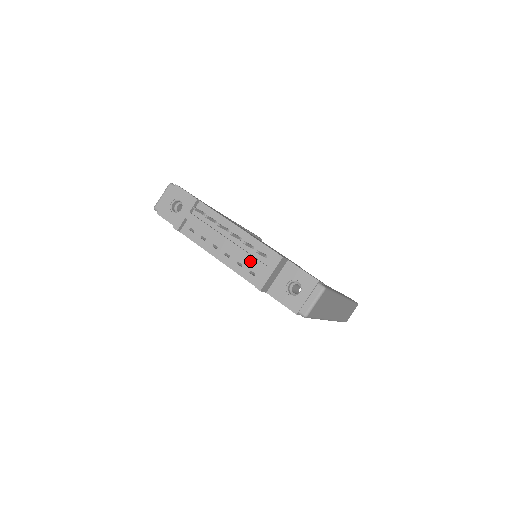
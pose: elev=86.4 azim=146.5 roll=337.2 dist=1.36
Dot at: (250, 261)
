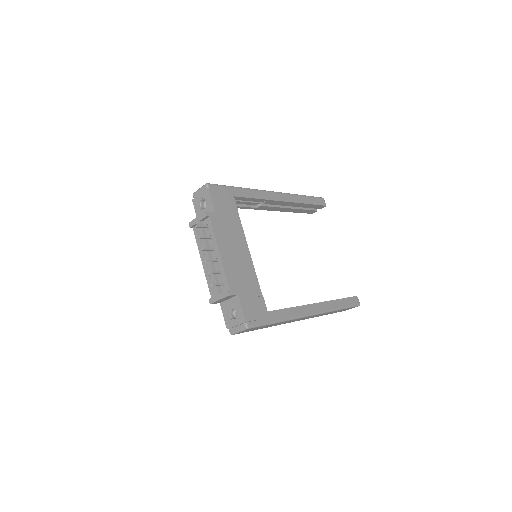
Dot at: (213, 282)
